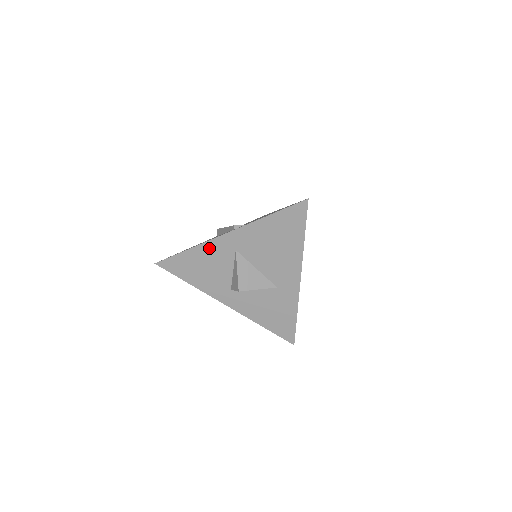
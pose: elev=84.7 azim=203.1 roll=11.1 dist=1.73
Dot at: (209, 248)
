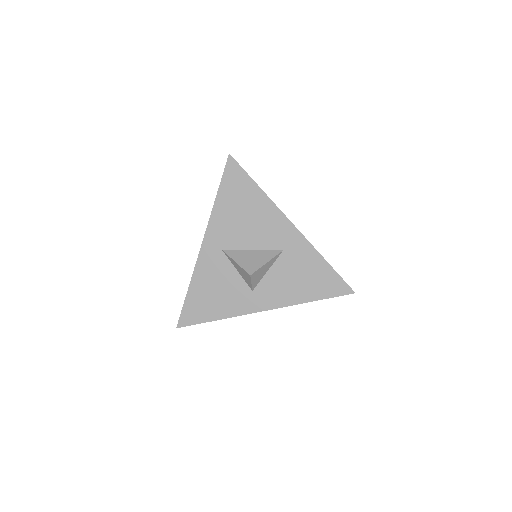
Dot at: (202, 269)
